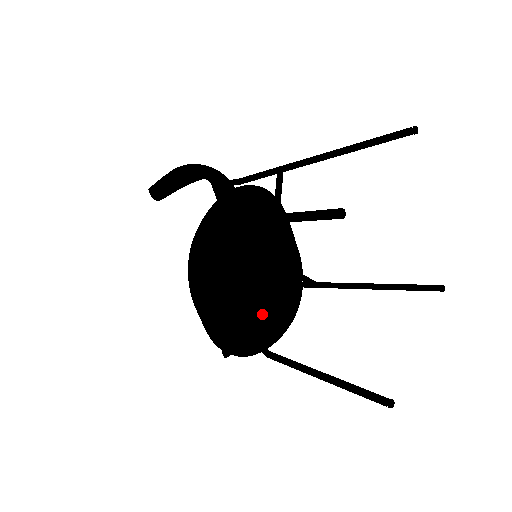
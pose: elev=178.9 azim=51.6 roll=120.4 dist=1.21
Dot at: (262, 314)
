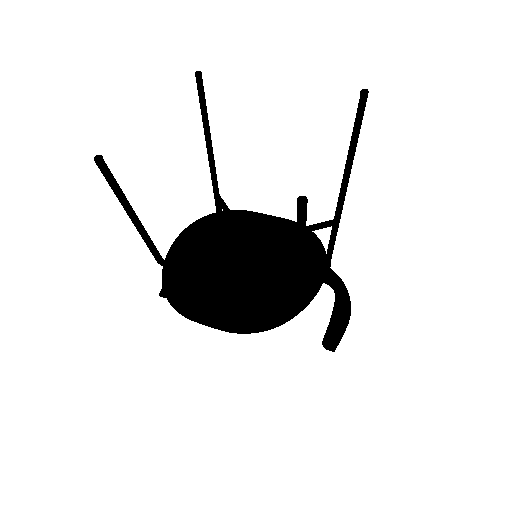
Dot at: (270, 281)
